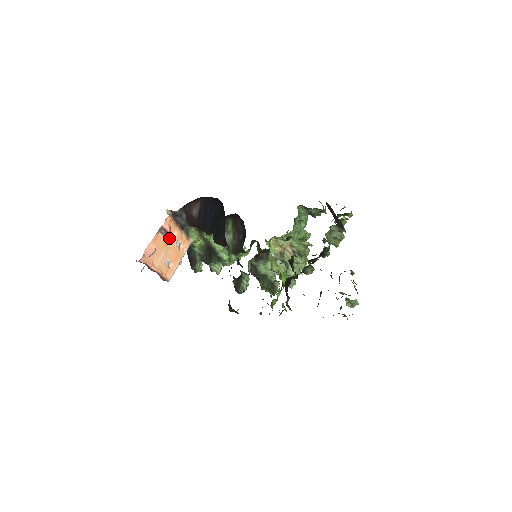
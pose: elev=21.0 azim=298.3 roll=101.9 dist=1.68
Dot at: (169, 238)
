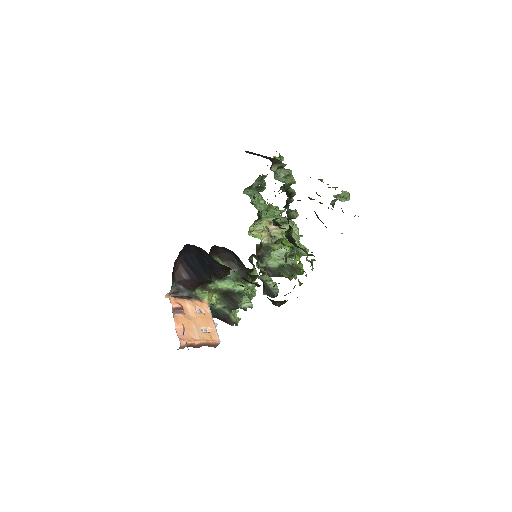
Dot at: (187, 312)
